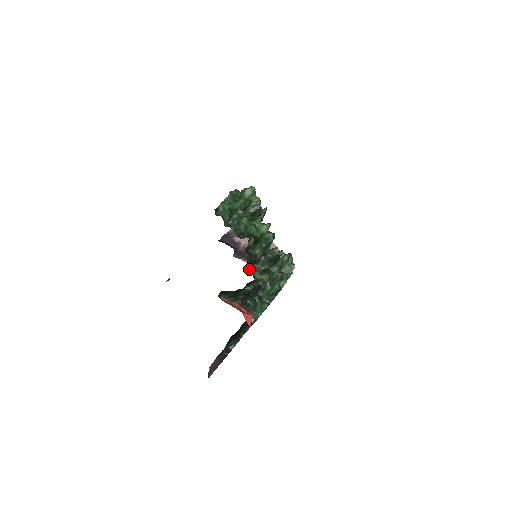
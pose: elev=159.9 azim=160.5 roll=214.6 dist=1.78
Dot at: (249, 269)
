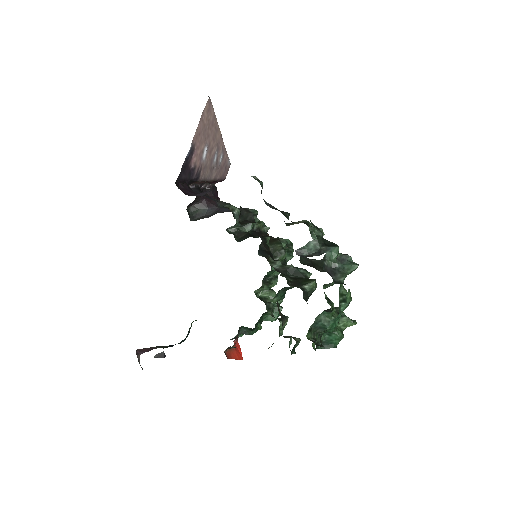
Dot at: (294, 351)
